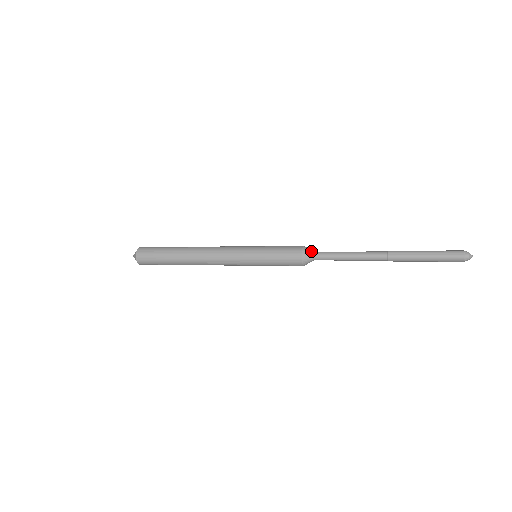
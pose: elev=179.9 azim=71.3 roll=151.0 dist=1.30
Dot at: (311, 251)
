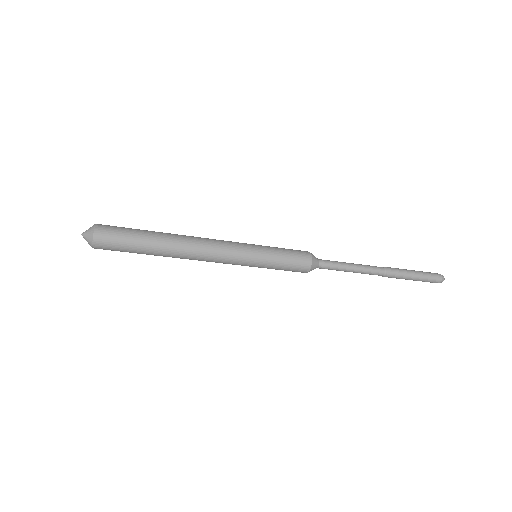
Dot at: (317, 258)
